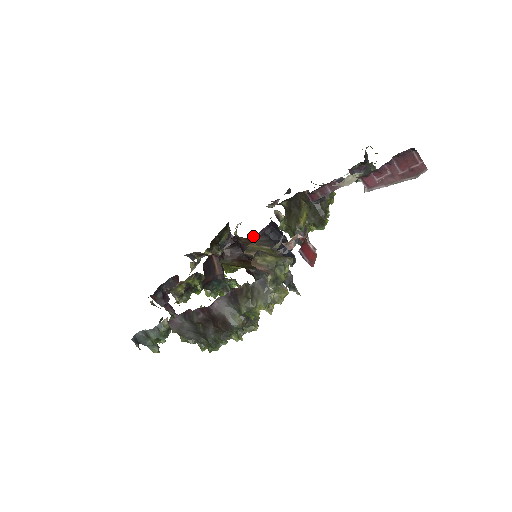
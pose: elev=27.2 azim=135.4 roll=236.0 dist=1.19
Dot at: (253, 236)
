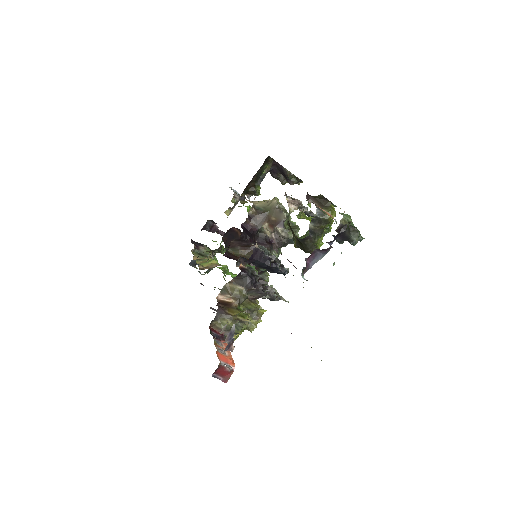
Dot at: (272, 207)
